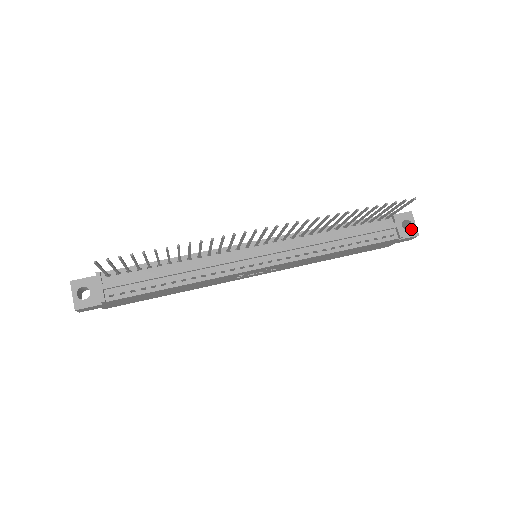
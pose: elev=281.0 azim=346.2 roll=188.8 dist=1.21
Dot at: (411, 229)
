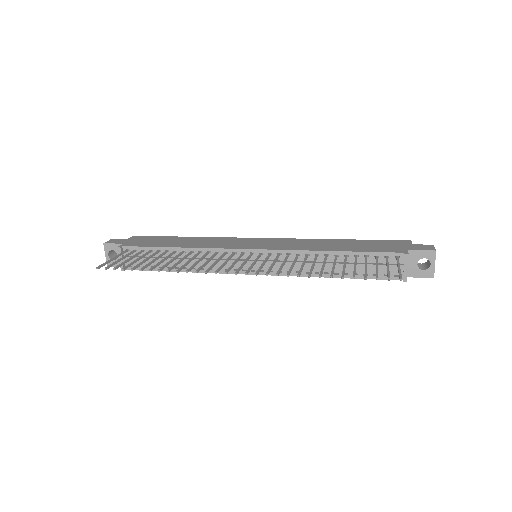
Dot at: (427, 269)
